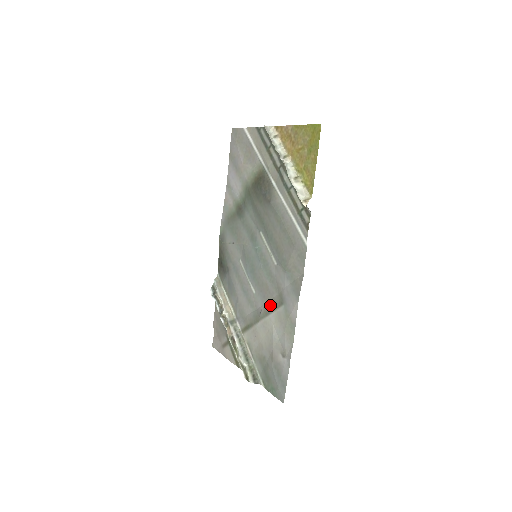
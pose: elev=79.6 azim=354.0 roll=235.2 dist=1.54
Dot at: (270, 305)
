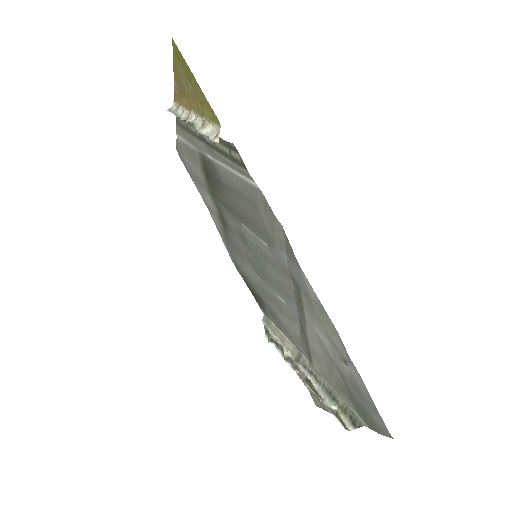
Dot at: (298, 303)
